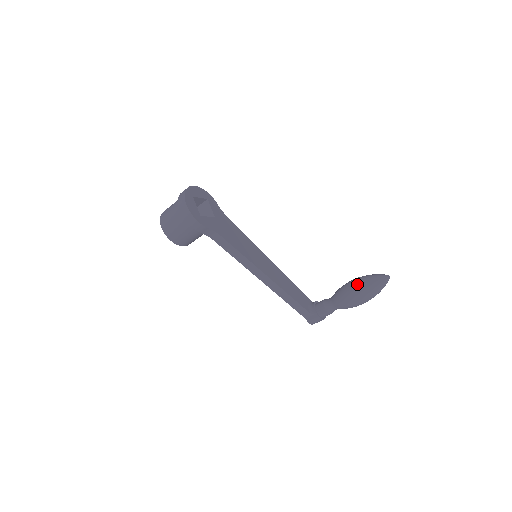
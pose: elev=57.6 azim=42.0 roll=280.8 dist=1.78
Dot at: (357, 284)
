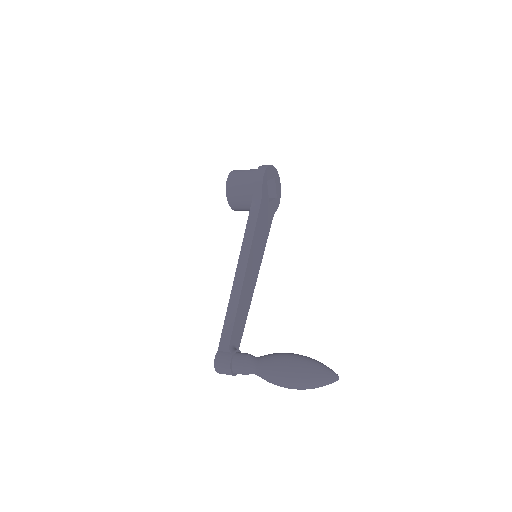
Dot at: occluded
